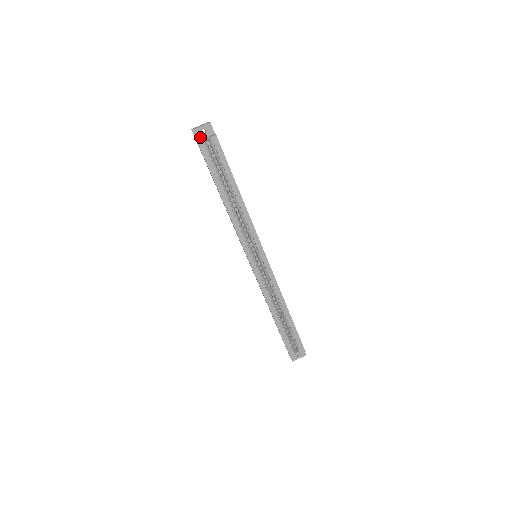
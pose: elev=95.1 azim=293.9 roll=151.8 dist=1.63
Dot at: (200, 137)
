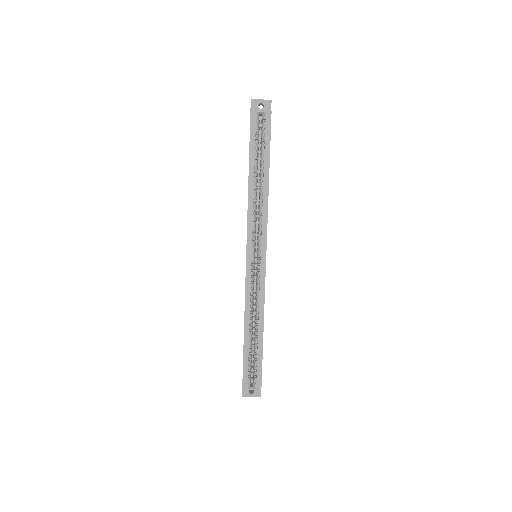
Dot at: (255, 109)
